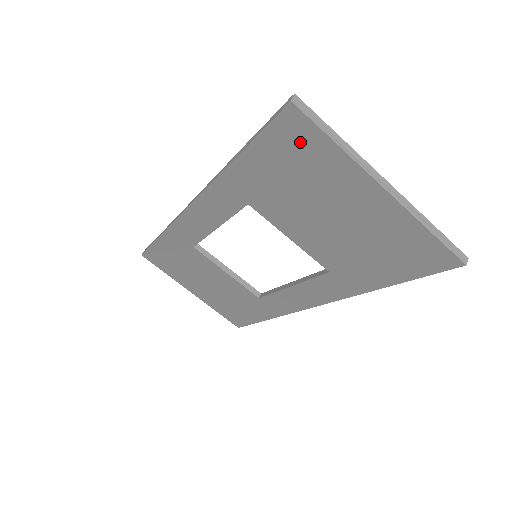
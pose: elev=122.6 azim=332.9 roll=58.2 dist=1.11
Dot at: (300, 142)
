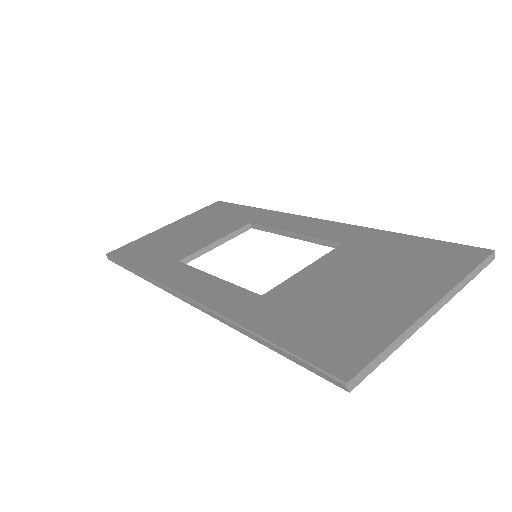
Dot at: occluded
